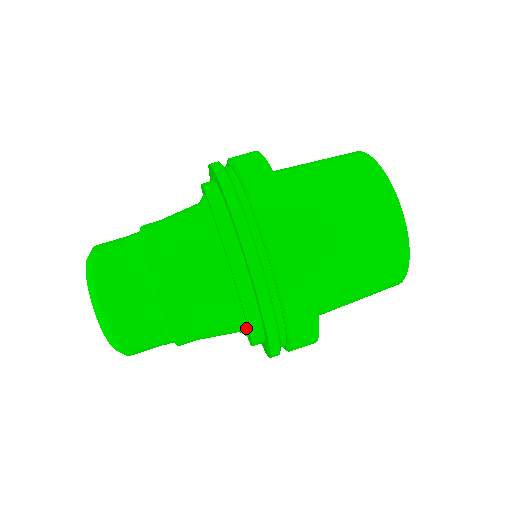
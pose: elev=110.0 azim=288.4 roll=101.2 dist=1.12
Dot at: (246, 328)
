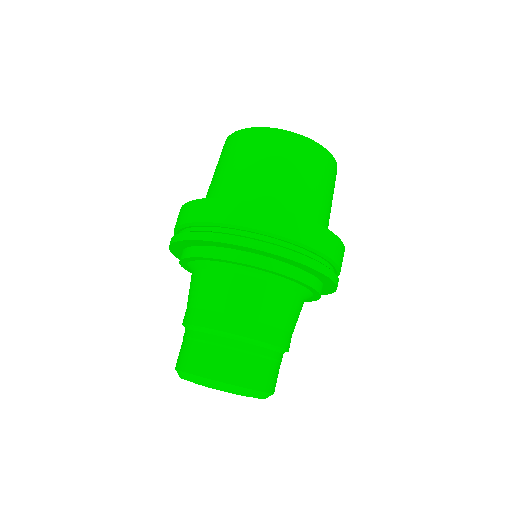
Dot at: (310, 298)
